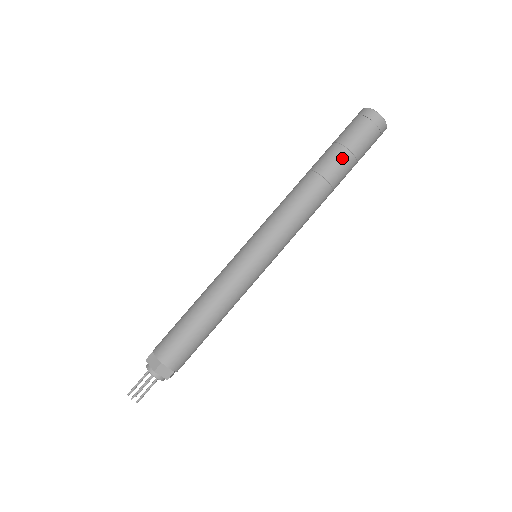
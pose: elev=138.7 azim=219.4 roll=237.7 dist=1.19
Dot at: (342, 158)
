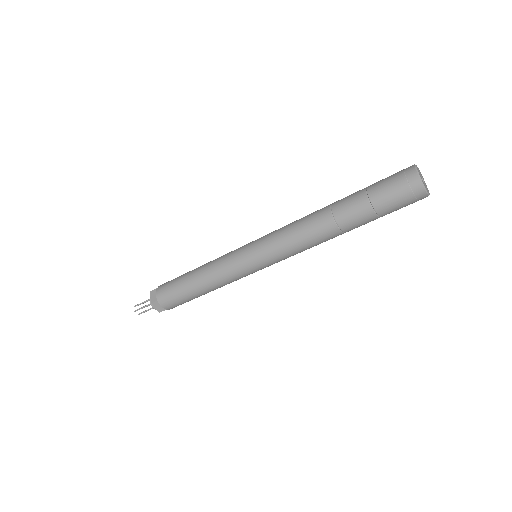
Dot at: (361, 210)
